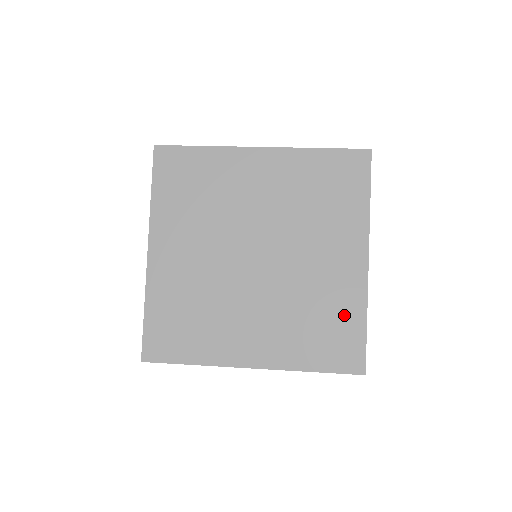
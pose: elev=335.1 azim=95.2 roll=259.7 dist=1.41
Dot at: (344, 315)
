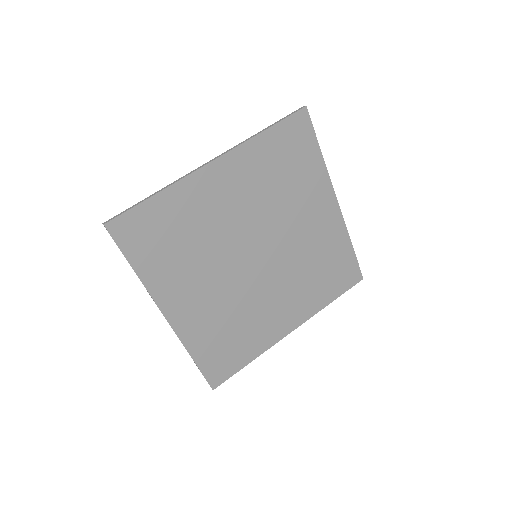
Dot at: (337, 252)
